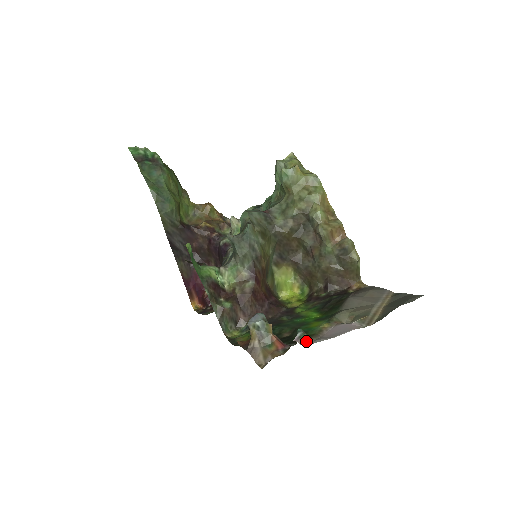
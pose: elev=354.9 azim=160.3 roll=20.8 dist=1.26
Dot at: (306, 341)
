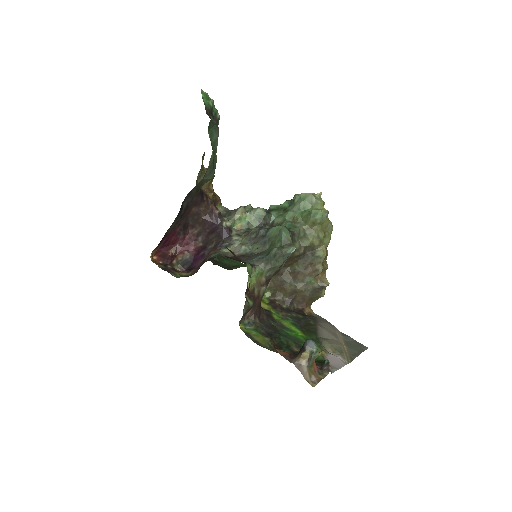
Dot at: occluded
